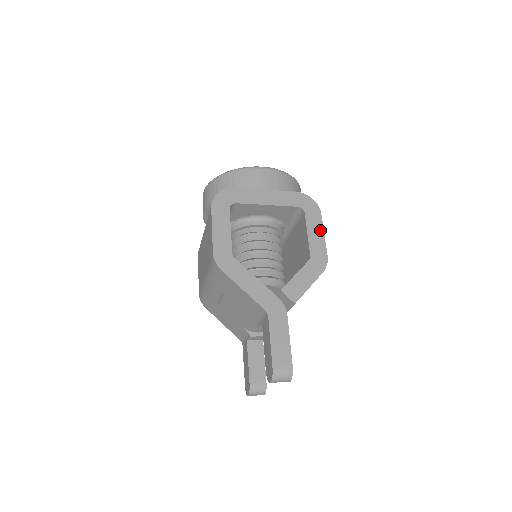
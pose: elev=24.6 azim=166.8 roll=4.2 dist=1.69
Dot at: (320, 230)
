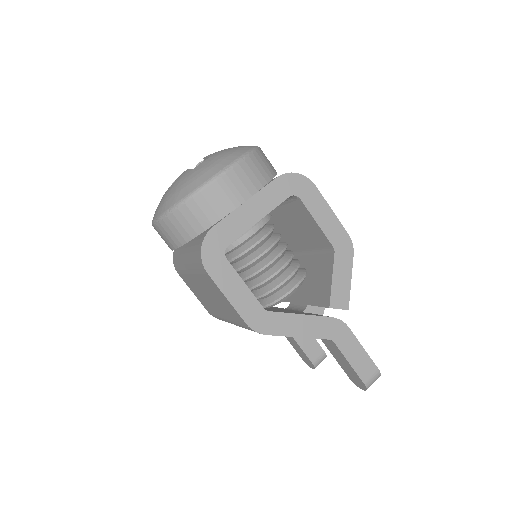
Dot at: (326, 208)
